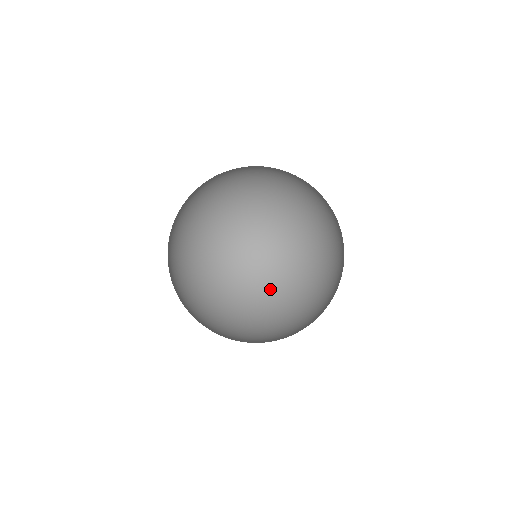
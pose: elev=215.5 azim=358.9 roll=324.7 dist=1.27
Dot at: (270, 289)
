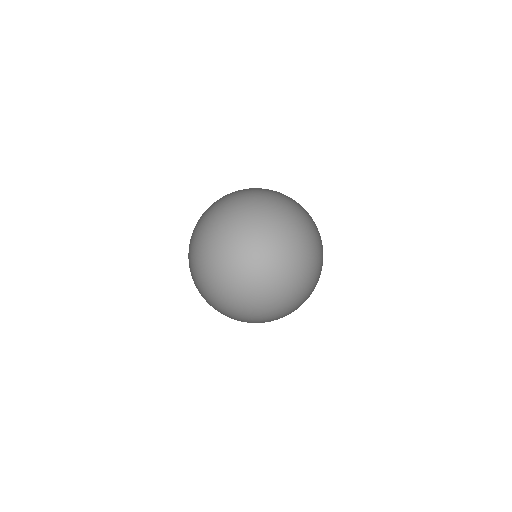
Dot at: (270, 261)
